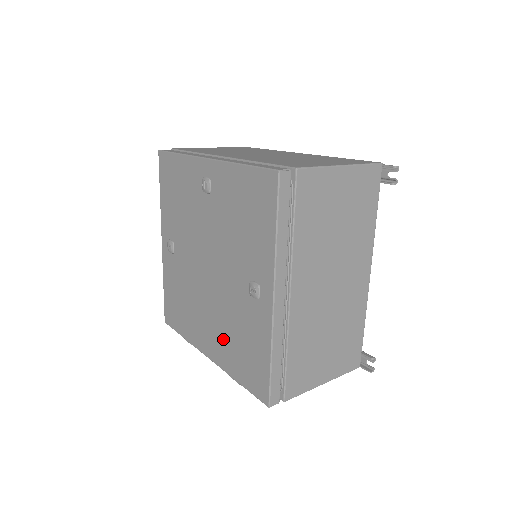
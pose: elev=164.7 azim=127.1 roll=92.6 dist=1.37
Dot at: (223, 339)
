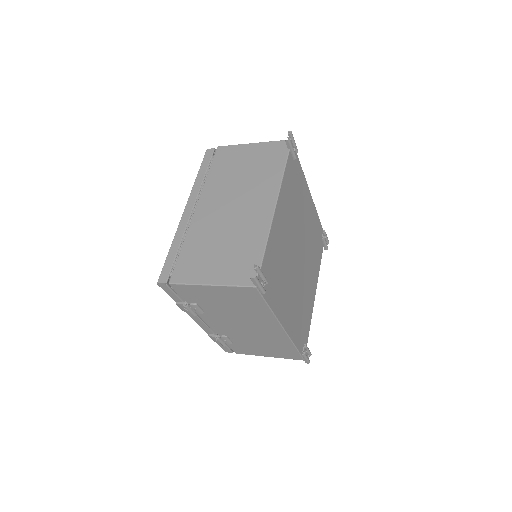
Dot at: occluded
